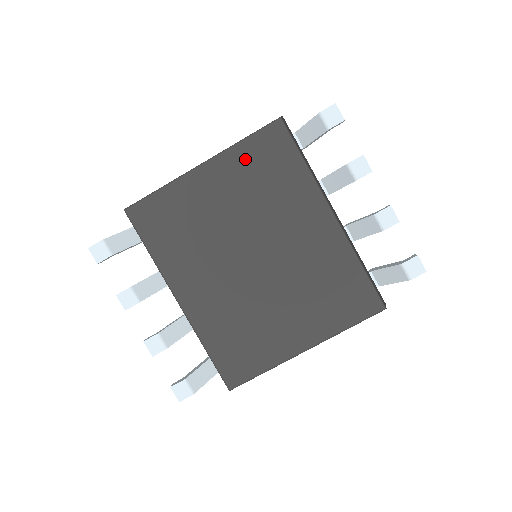
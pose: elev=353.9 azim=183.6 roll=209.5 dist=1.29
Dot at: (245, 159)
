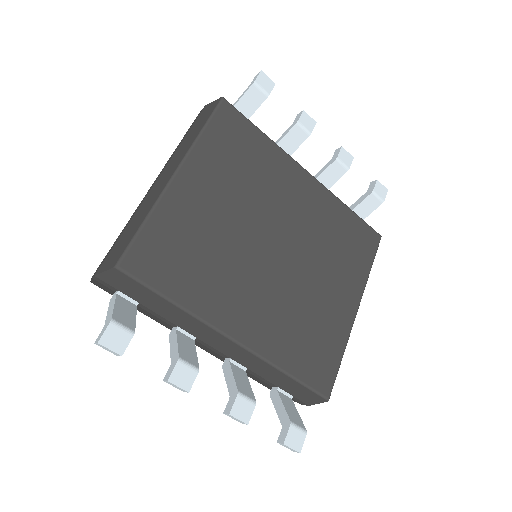
Dot at: (215, 149)
